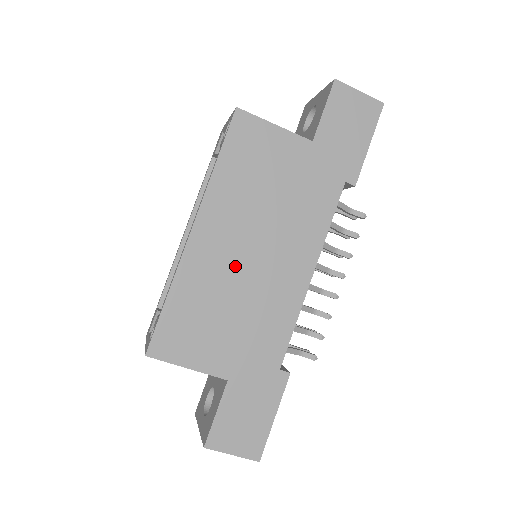
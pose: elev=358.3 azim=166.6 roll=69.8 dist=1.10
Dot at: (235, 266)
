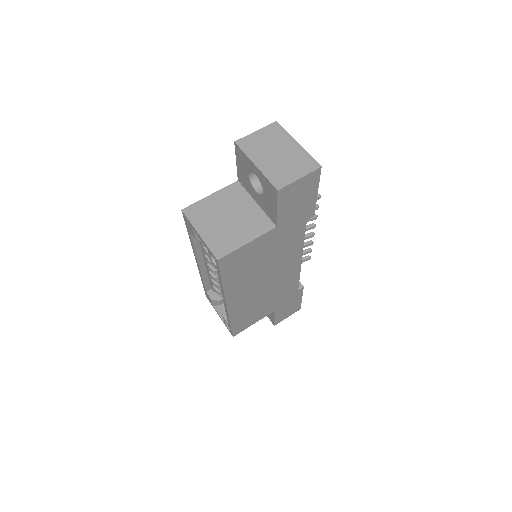
Dot at: (258, 293)
